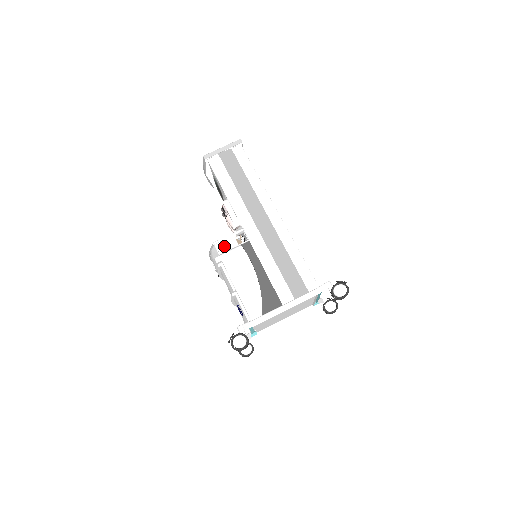
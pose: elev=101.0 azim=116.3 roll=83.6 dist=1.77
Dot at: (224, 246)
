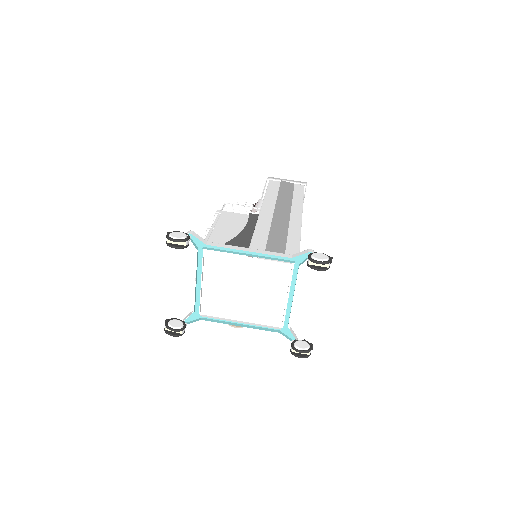
Dot at: (233, 206)
